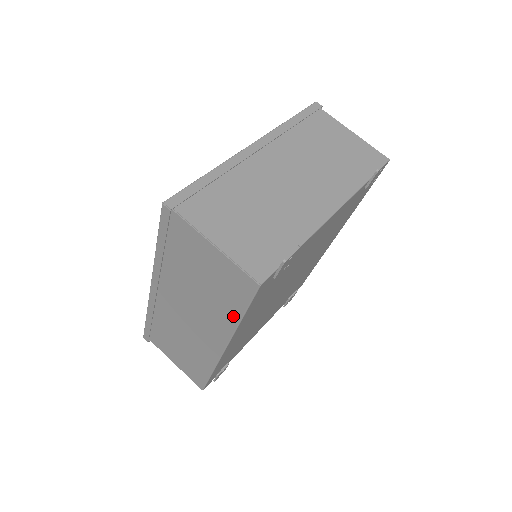
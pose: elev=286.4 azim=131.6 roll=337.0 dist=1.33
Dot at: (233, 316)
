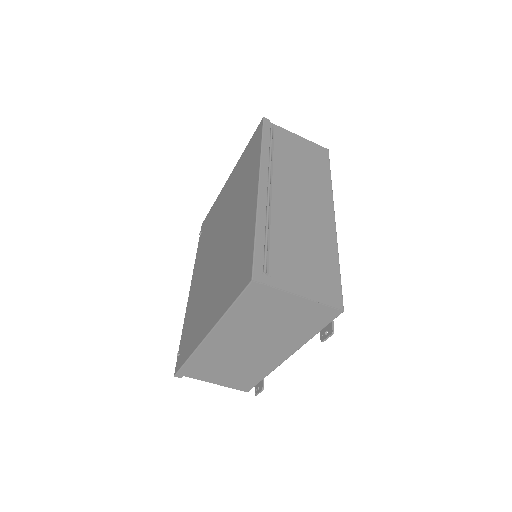
Dot at: occluded
